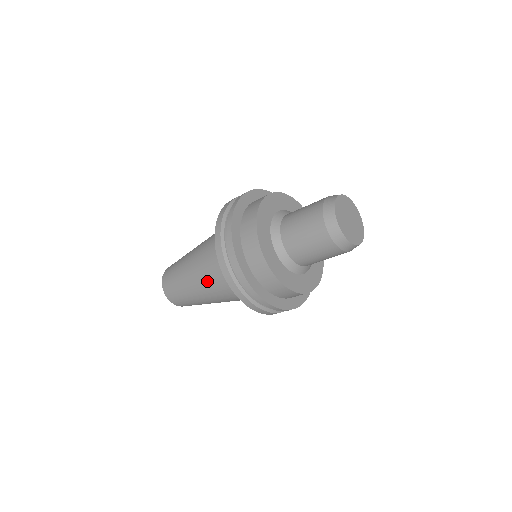
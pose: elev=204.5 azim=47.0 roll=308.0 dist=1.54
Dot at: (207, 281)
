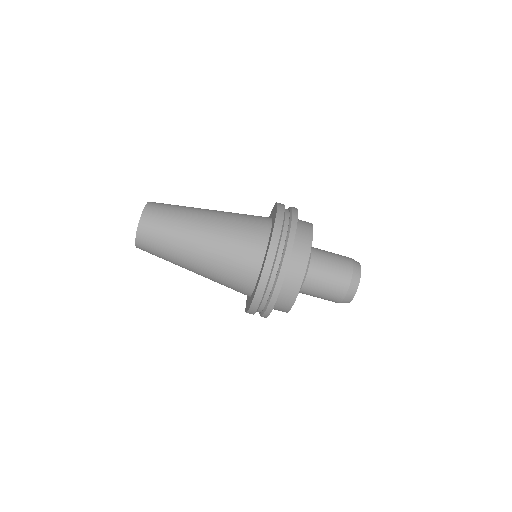
Dot at: (223, 232)
